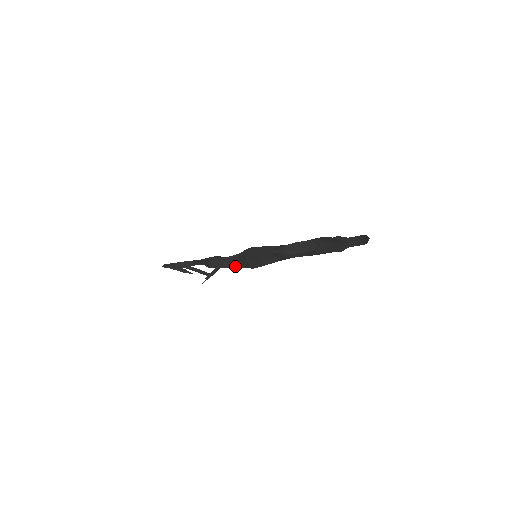
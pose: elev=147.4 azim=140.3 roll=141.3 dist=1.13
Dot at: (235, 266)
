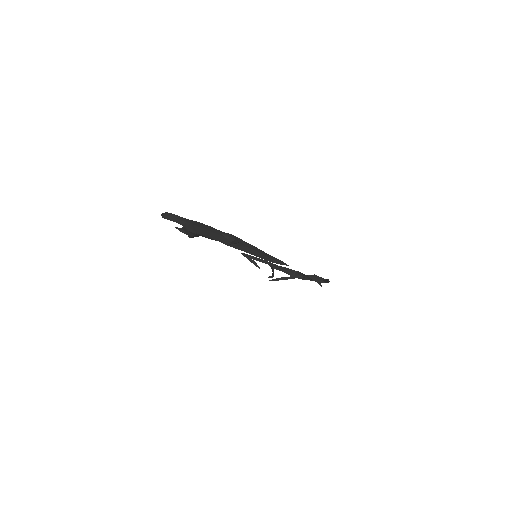
Dot at: occluded
